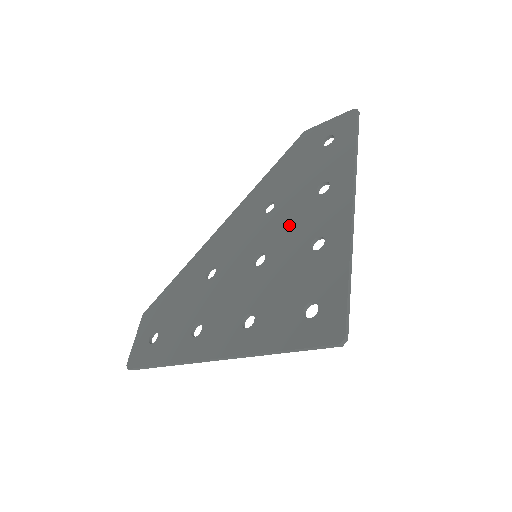
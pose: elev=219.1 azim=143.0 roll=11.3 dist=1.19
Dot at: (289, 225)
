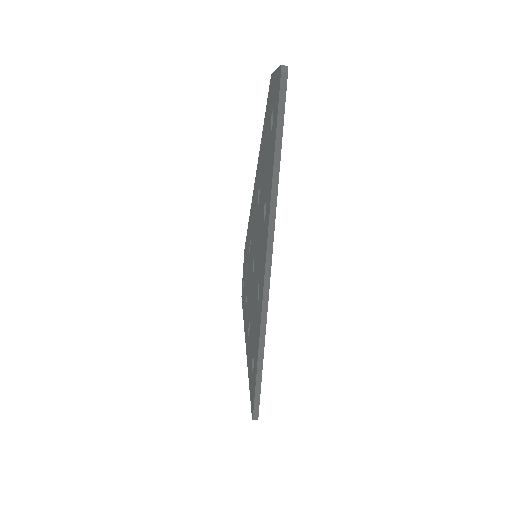
Dot at: (258, 242)
